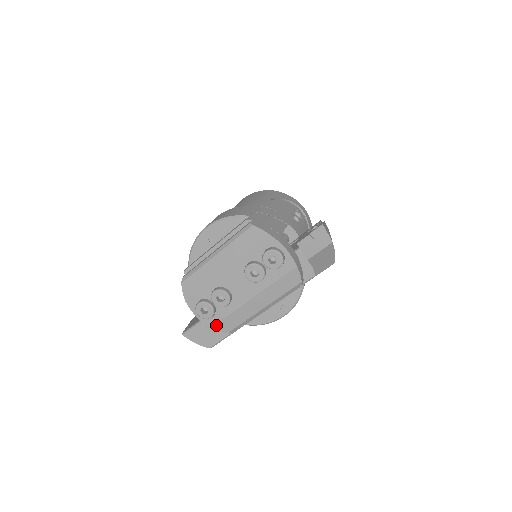
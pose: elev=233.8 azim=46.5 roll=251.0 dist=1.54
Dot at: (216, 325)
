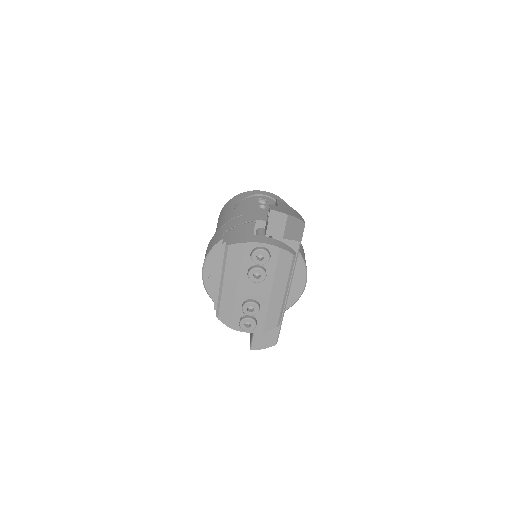
Dot at: (264, 328)
